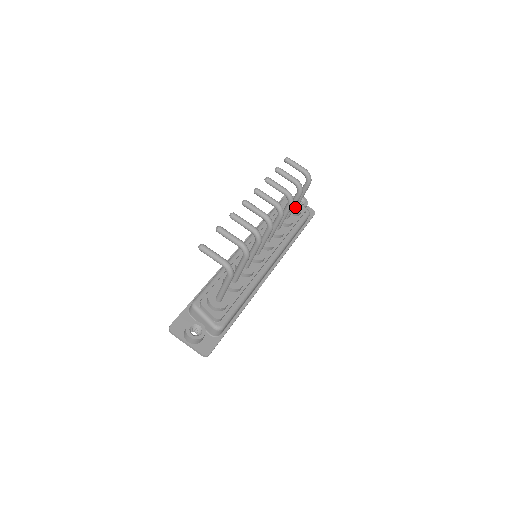
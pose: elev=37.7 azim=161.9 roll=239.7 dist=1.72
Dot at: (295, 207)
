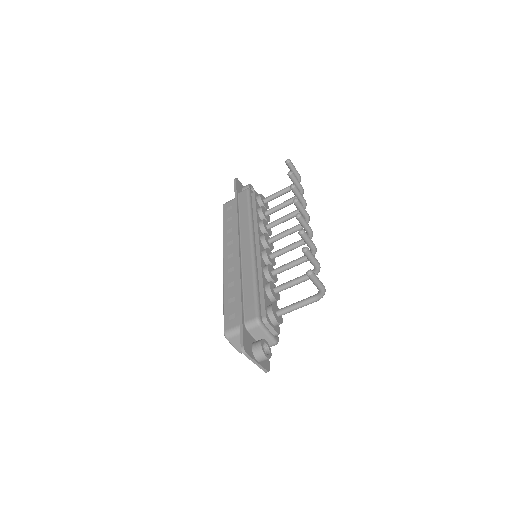
Dot at: (266, 202)
